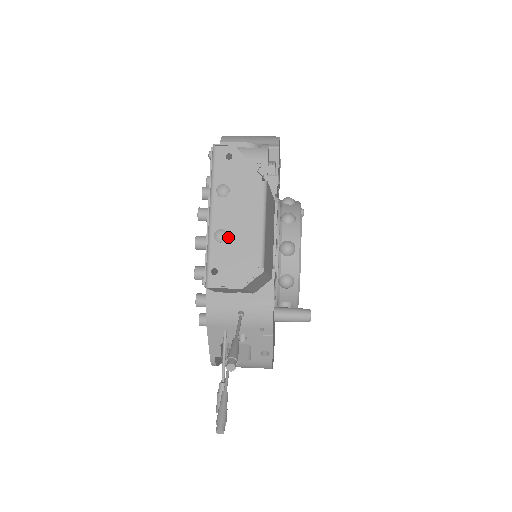
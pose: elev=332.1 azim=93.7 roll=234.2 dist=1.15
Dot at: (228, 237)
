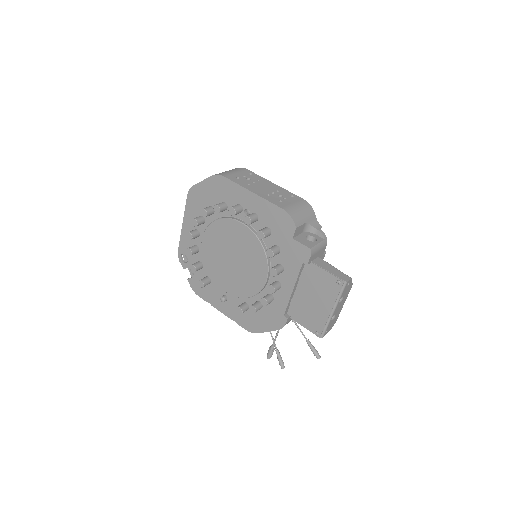
Dot at: (335, 316)
